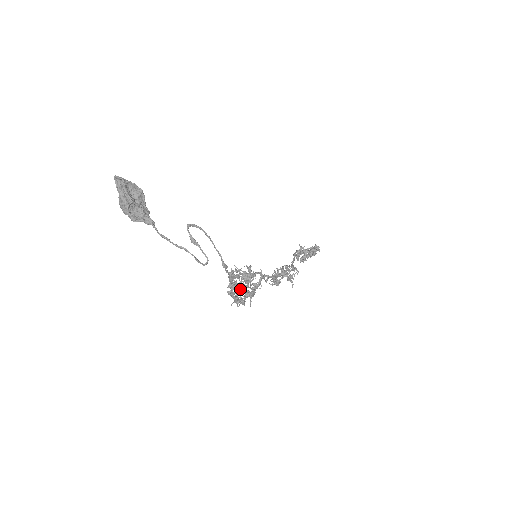
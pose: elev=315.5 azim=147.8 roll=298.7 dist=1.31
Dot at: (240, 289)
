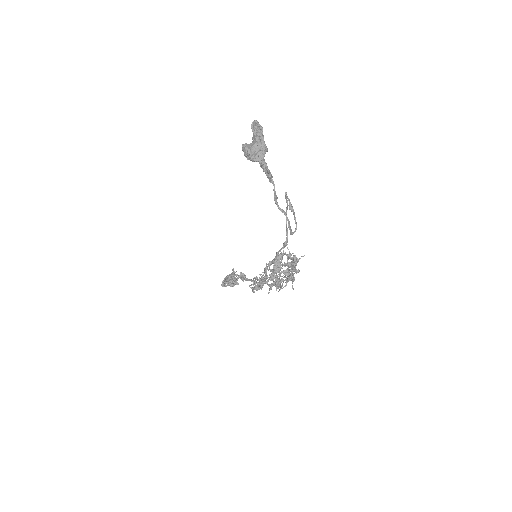
Dot at: (269, 277)
